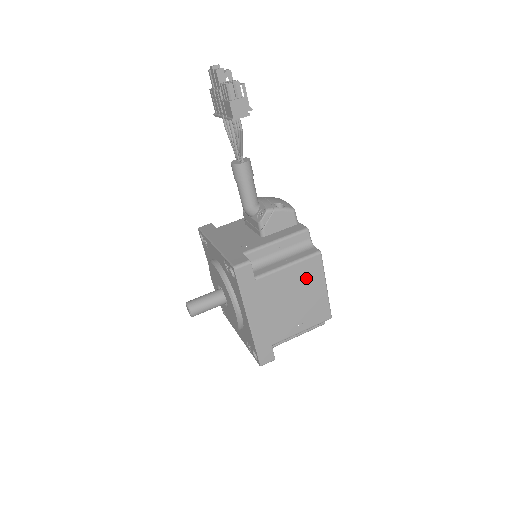
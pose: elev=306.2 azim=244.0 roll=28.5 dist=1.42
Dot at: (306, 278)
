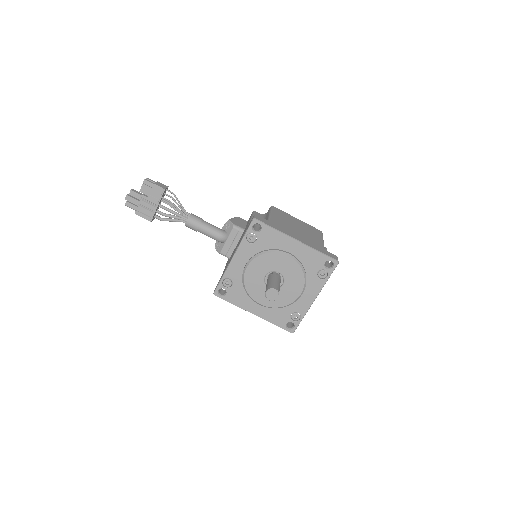
Dot at: (285, 217)
